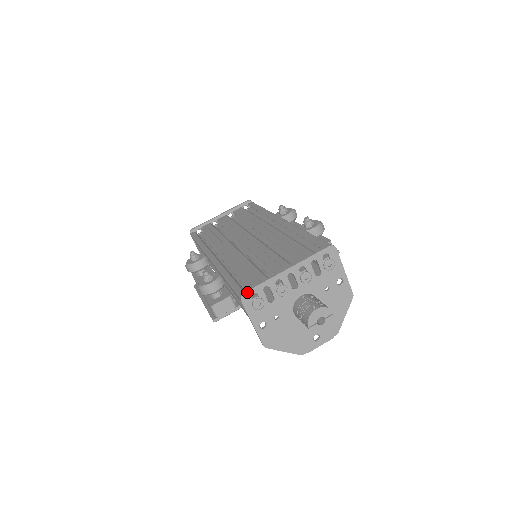
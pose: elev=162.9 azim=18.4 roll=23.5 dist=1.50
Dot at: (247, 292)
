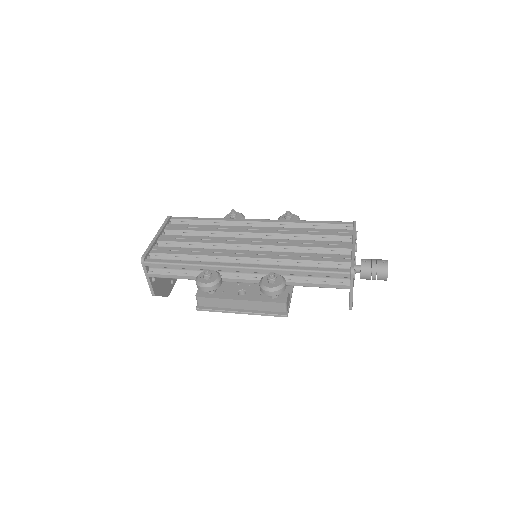
Dot at: occluded
